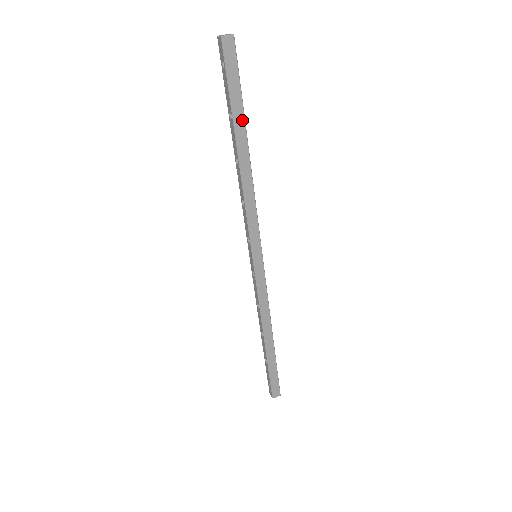
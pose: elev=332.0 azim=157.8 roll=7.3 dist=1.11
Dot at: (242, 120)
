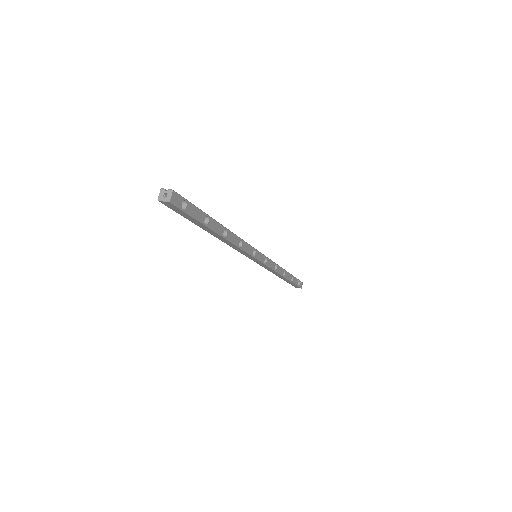
Dot at: (205, 226)
